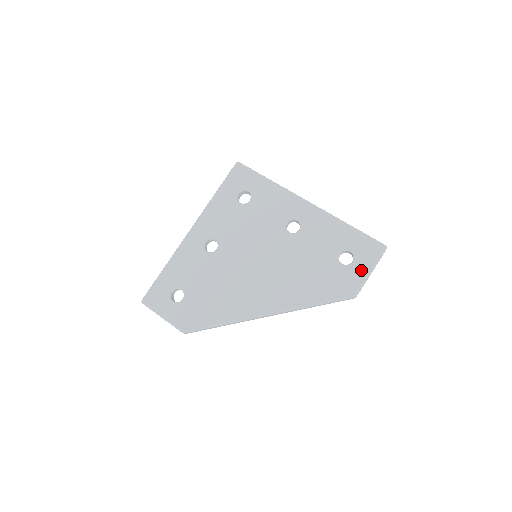
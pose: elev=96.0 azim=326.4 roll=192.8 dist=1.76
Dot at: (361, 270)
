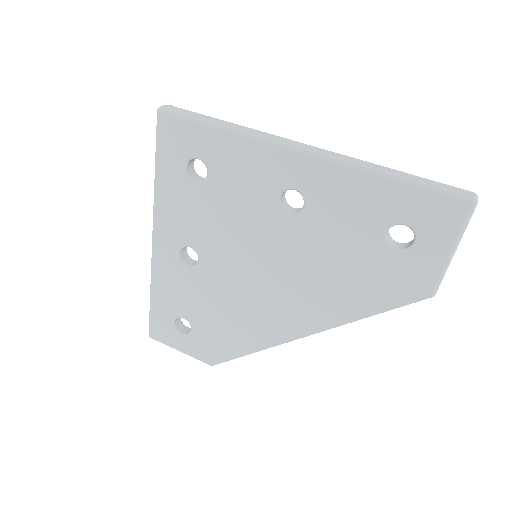
Dot at: (434, 254)
